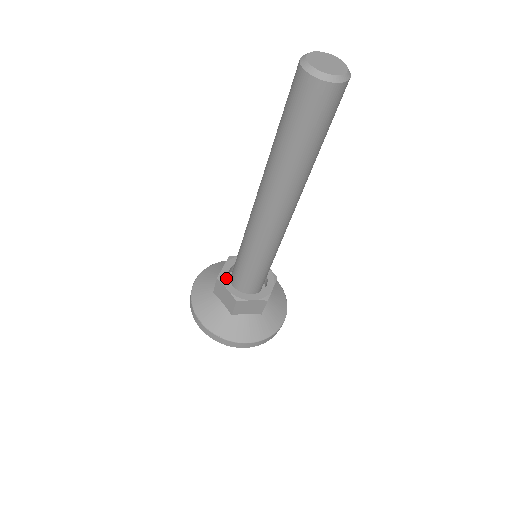
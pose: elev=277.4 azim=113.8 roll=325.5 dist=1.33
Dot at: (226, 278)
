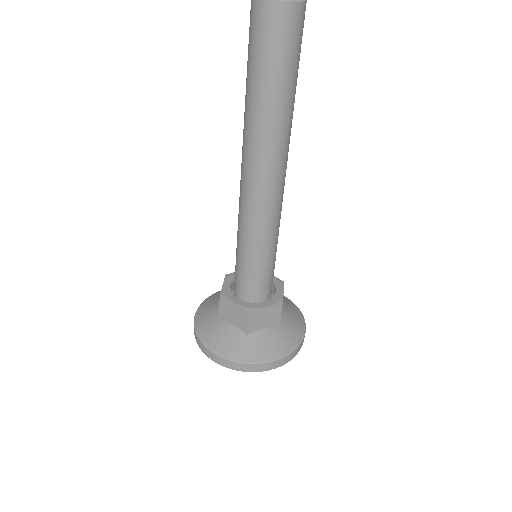
Dot at: (229, 294)
